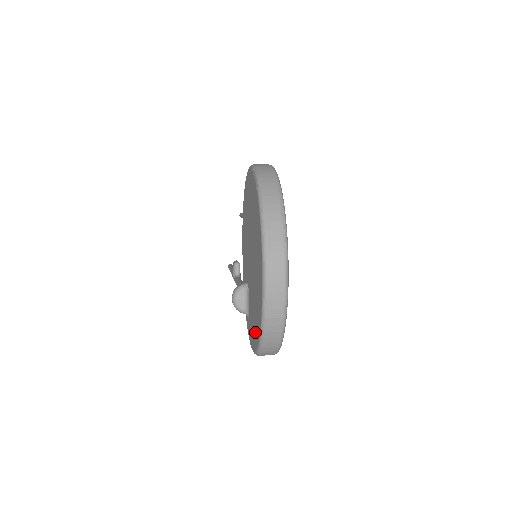
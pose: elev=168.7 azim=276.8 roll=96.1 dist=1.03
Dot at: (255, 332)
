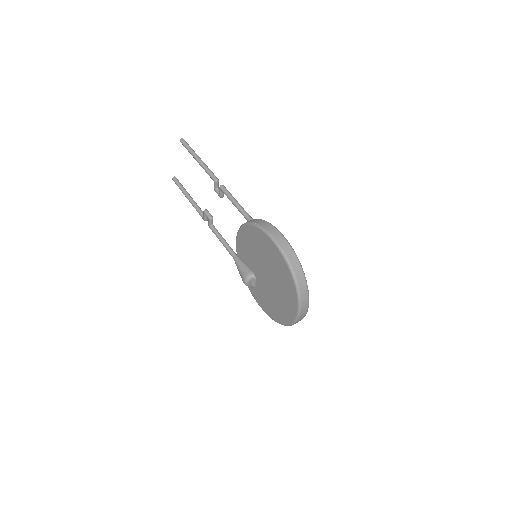
Dot at: (273, 313)
